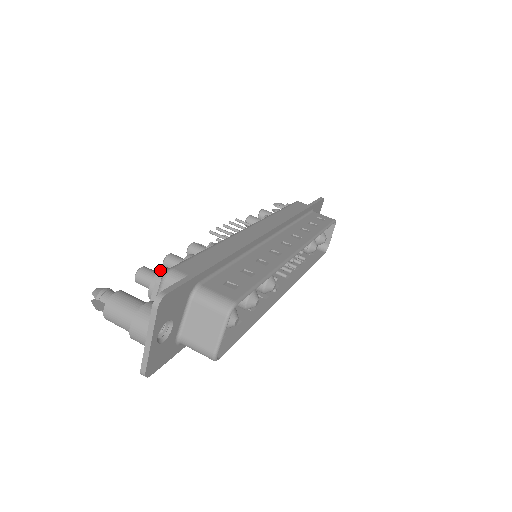
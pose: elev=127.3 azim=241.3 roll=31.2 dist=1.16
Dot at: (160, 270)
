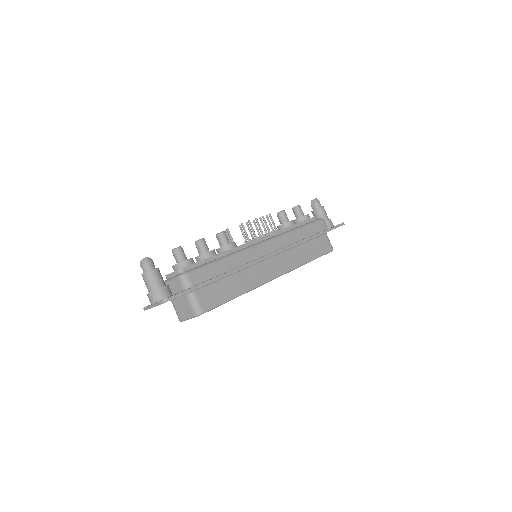
Dot at: (185, 260)
